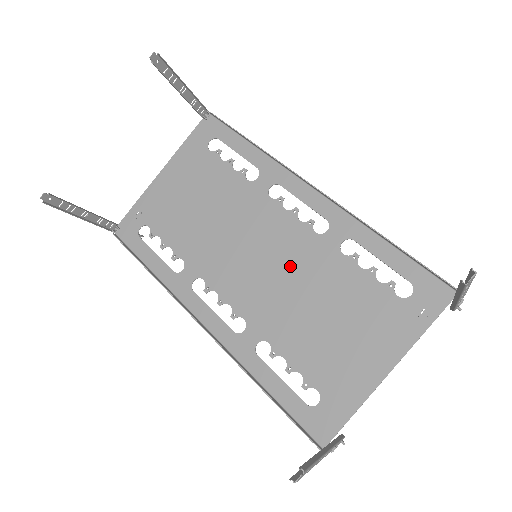
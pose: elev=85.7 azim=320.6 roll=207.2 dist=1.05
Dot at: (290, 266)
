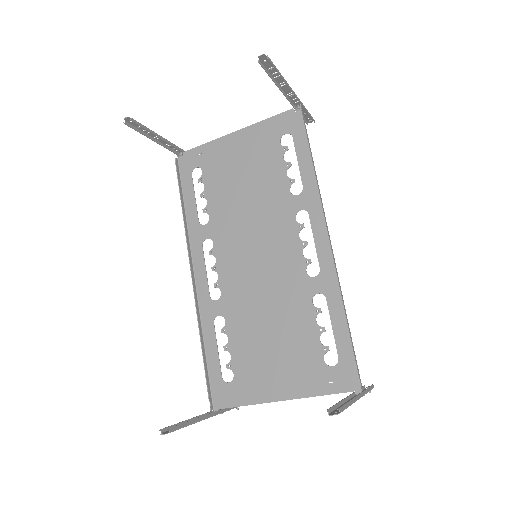
Dot at: (273, 281)
